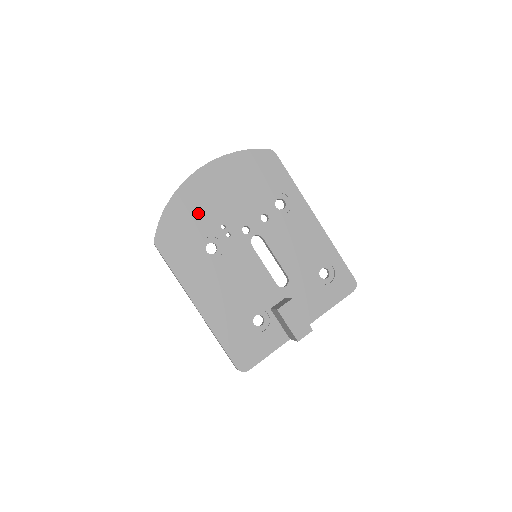
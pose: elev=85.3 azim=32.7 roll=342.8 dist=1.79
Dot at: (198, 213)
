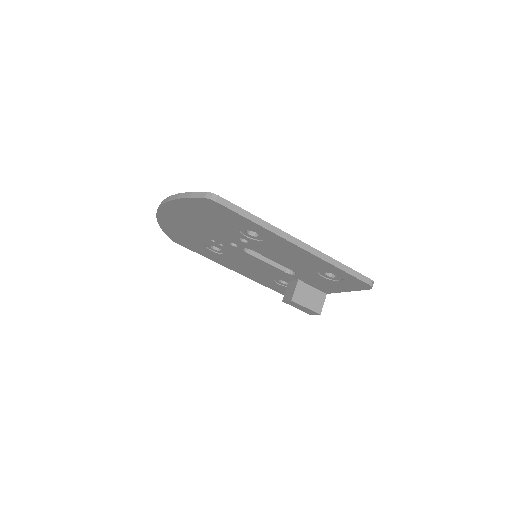
Dot at: (186, 232)
